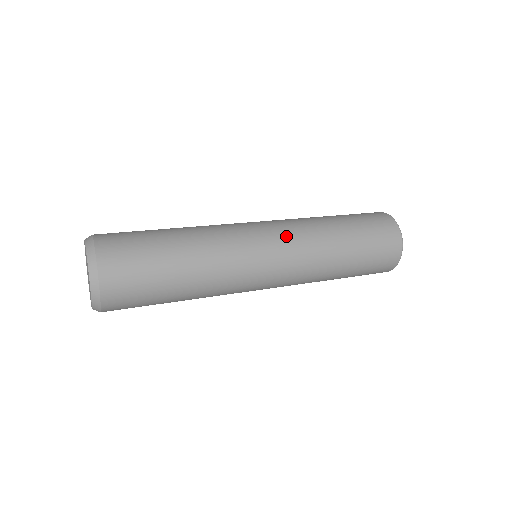
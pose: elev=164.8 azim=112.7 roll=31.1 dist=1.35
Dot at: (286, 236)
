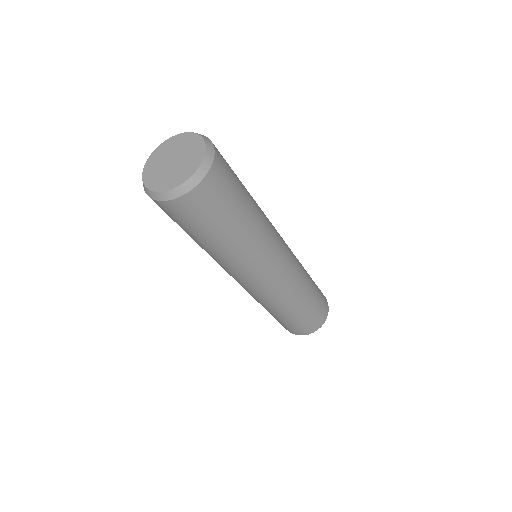
Dot at: occluded
